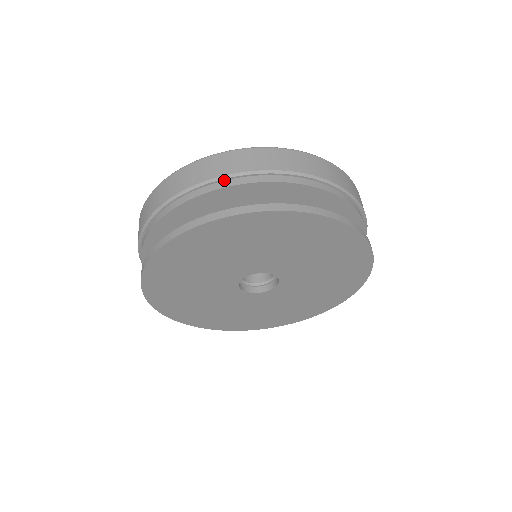
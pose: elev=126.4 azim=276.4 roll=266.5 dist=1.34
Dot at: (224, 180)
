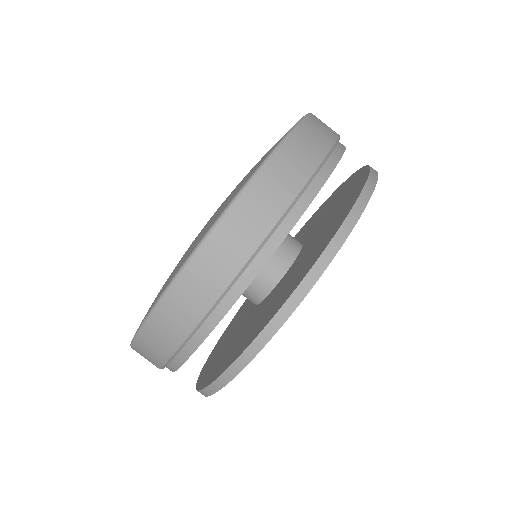
Dot at: (225, 295)
